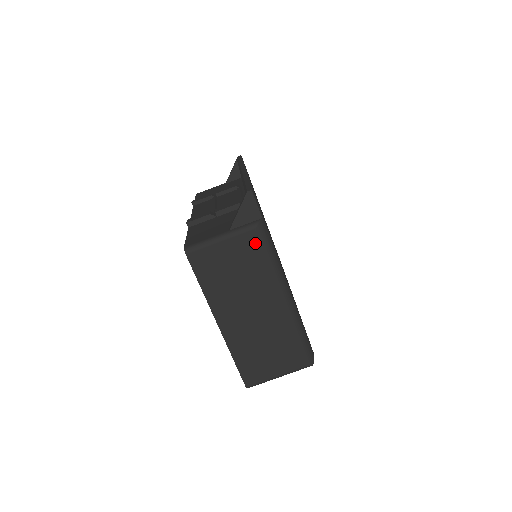
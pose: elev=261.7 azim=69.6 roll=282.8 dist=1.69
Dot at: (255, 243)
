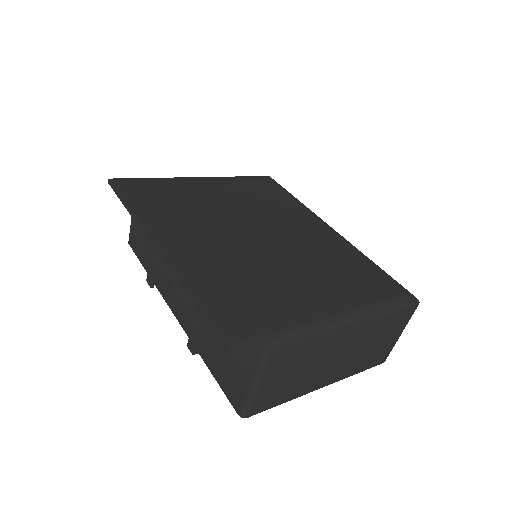
Dot at: (286, 354)
